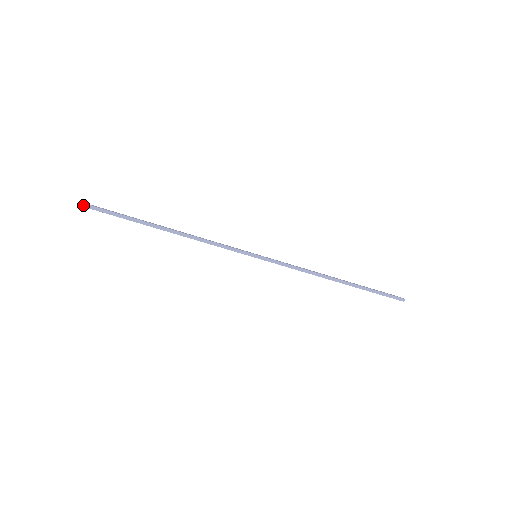
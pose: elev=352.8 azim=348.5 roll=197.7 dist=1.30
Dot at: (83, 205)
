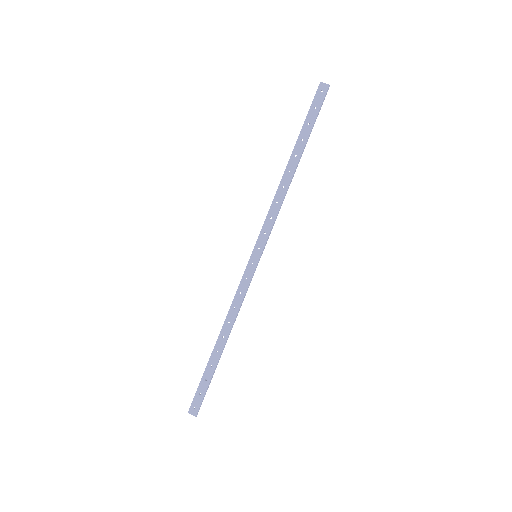
Dot at: occluded
